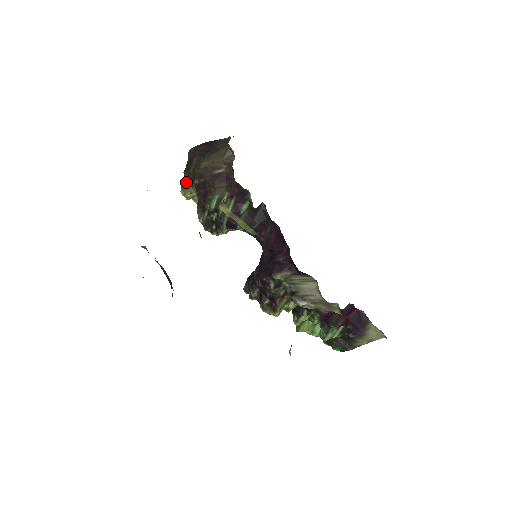
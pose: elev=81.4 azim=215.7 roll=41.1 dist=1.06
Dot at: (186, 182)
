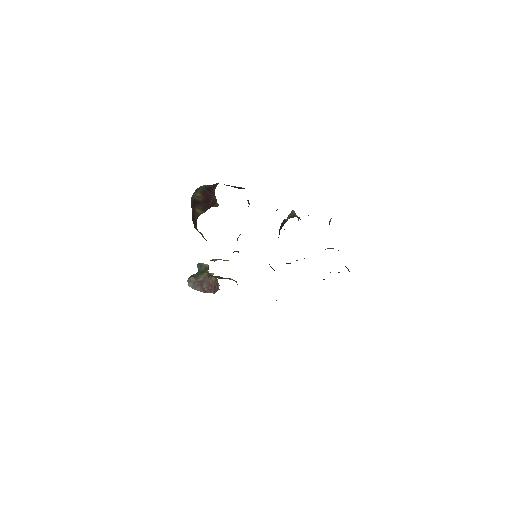
Dot at: occluded
